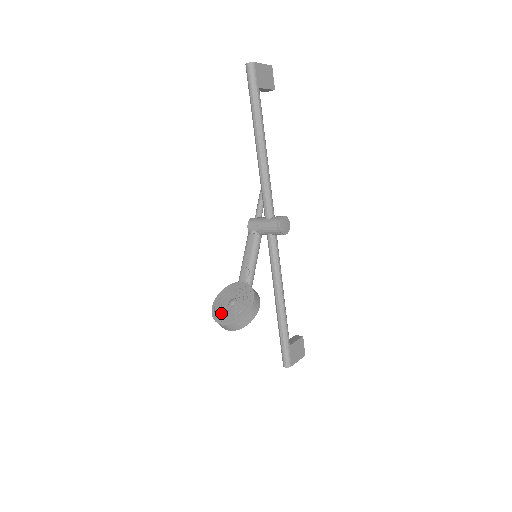
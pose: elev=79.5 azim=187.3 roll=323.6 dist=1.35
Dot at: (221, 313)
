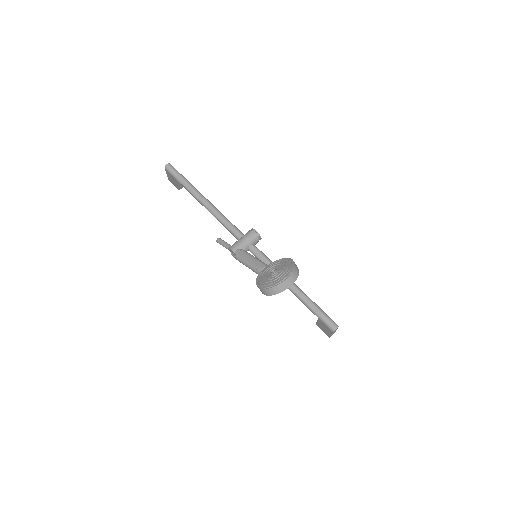
Dot at: (275, 278)
